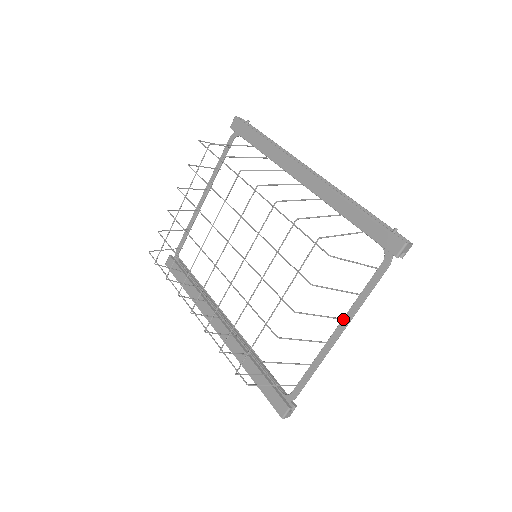
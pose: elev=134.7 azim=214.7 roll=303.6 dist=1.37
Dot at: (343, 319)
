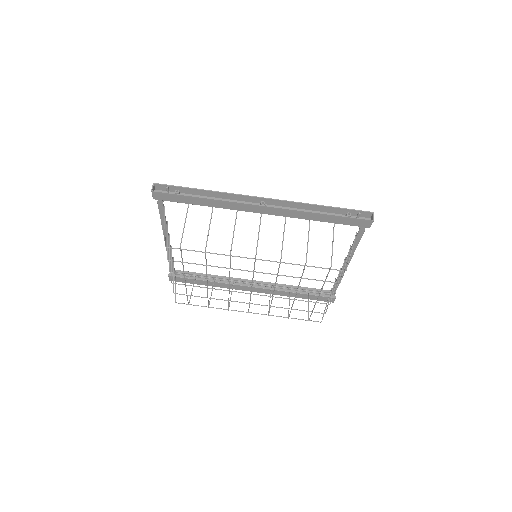
Dot at: occluded
